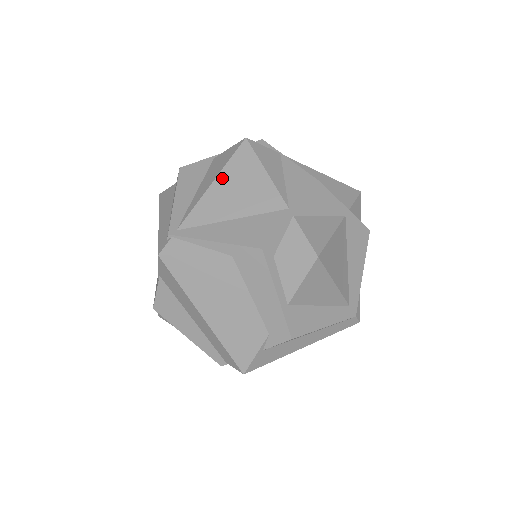
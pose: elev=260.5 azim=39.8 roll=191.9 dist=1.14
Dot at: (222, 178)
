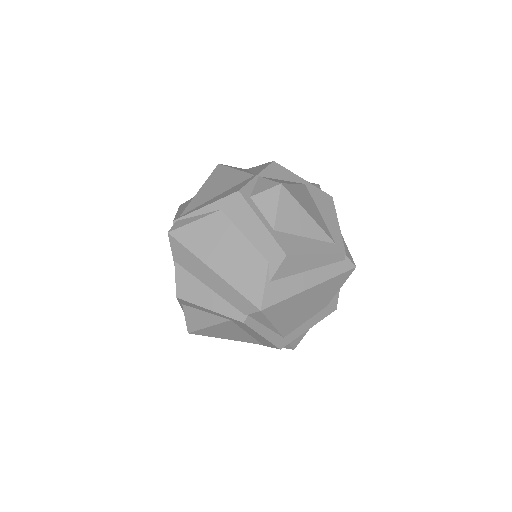
Dot at: (206, 184)
